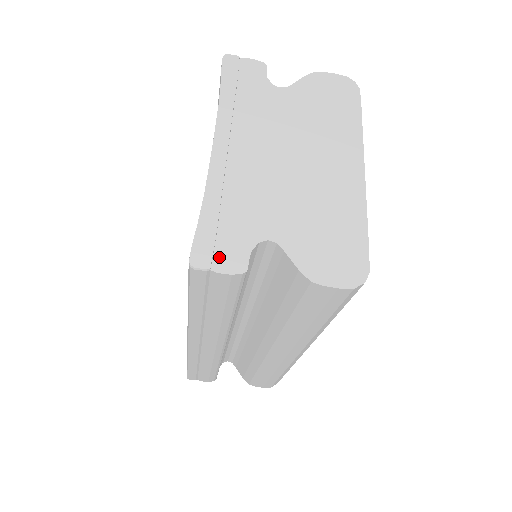
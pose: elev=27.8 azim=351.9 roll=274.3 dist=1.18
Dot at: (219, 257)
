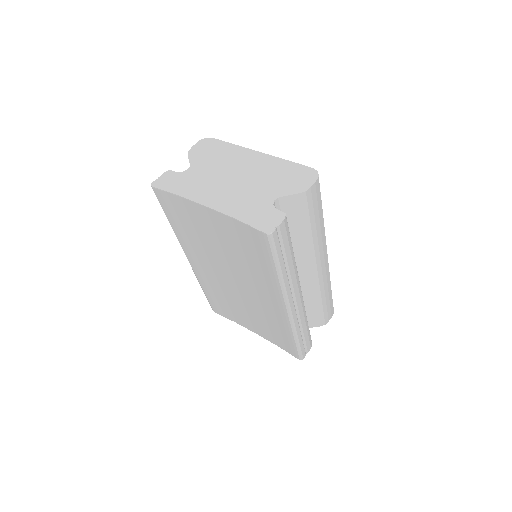
Dot at: (271, 222)
